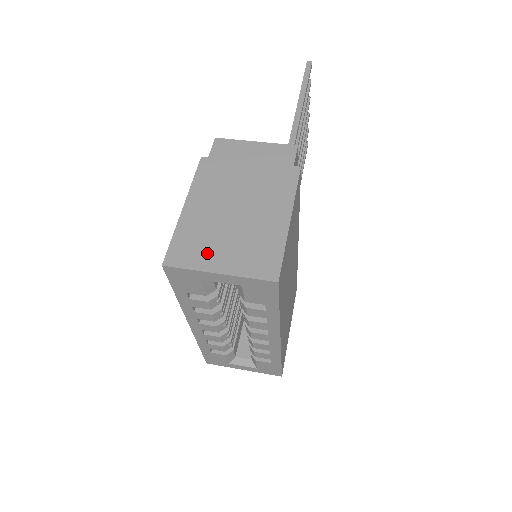
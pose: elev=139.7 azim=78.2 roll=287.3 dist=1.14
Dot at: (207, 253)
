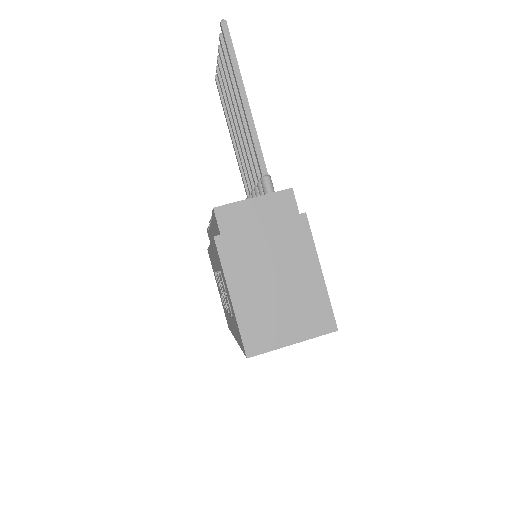
Dot at: (275, 332)
